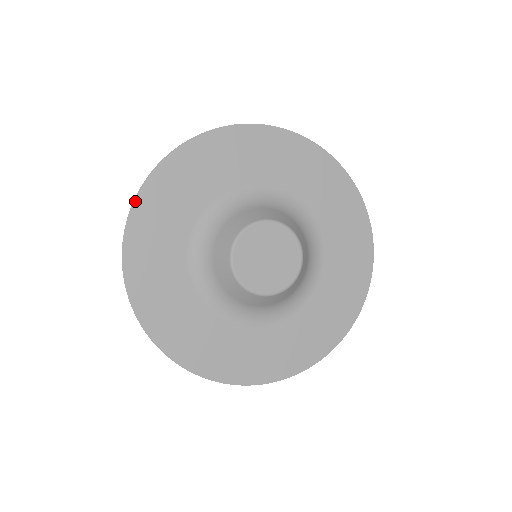
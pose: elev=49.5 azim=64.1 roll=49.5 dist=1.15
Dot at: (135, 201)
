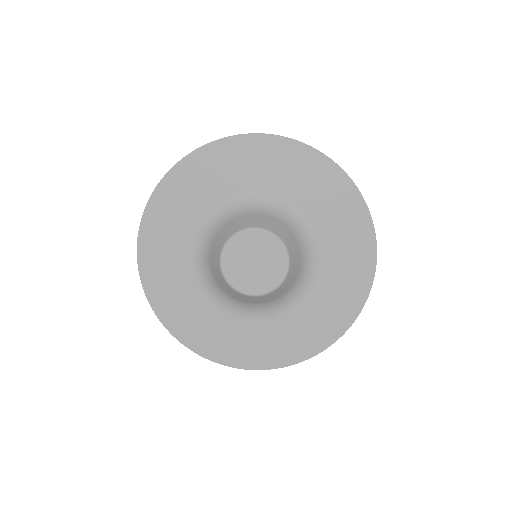
Dot at: (145, 292)
